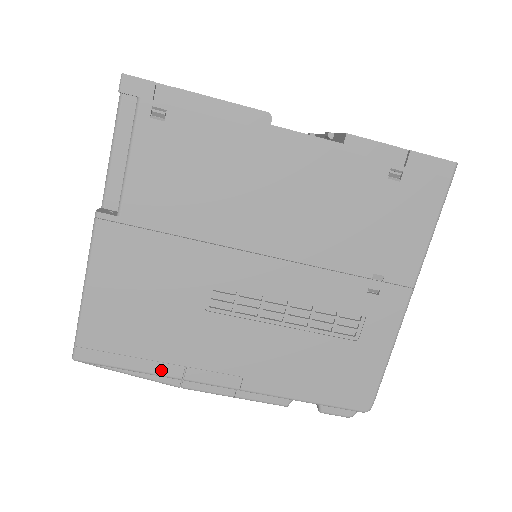
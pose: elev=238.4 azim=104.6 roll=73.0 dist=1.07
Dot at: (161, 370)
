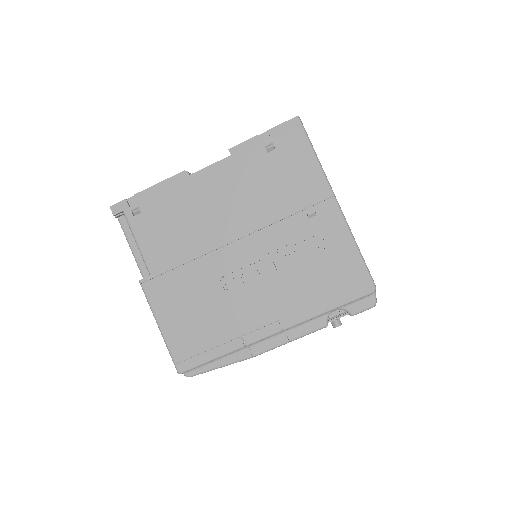
Dot at: (229, 348)
